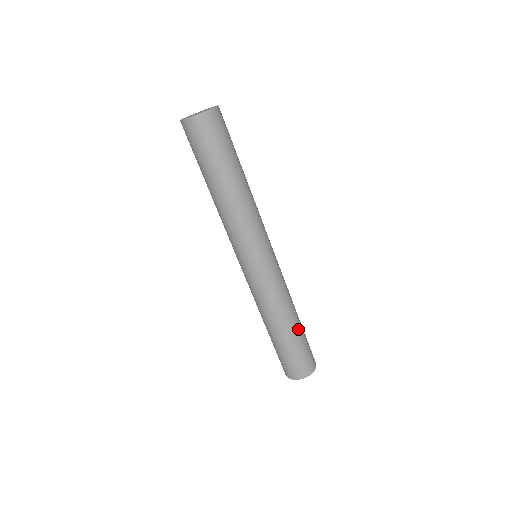
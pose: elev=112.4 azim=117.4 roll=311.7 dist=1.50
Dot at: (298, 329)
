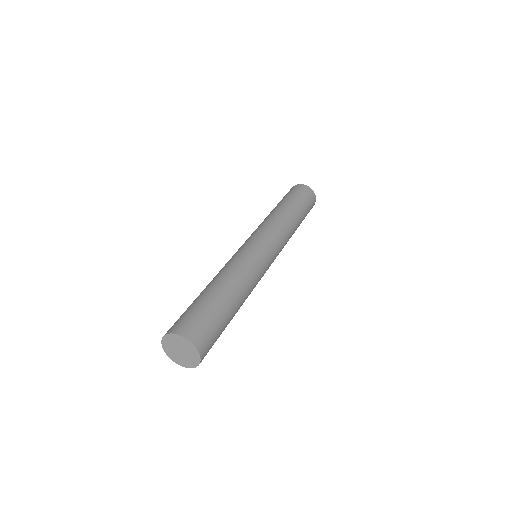
Dot at: (223, 297)
